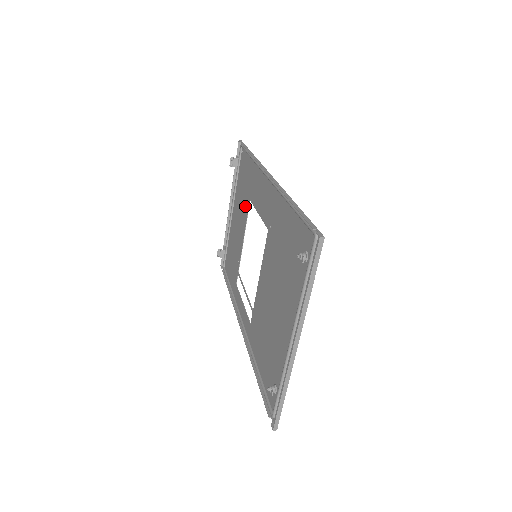
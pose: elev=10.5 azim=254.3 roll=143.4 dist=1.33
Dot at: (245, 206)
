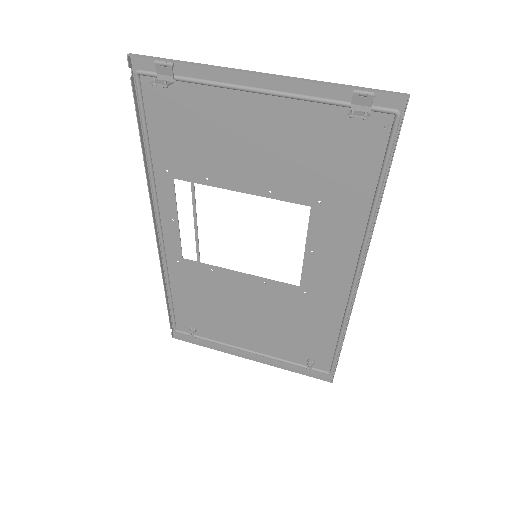
Dot at: (295, 186)
